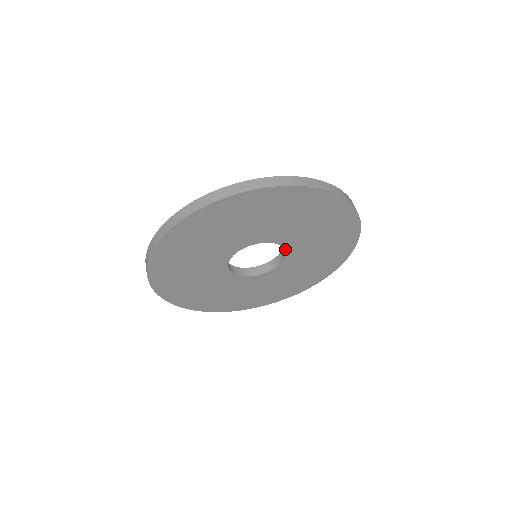
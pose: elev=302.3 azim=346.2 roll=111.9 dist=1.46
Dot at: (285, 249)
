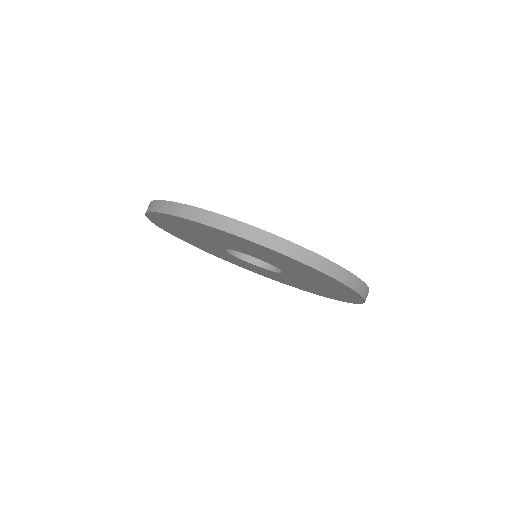
Dot at: (265, 261)
